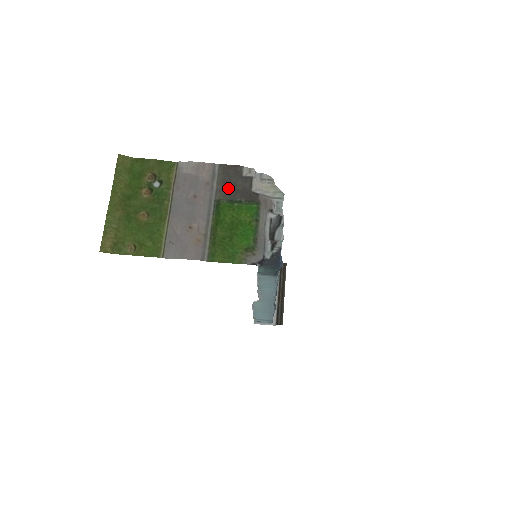
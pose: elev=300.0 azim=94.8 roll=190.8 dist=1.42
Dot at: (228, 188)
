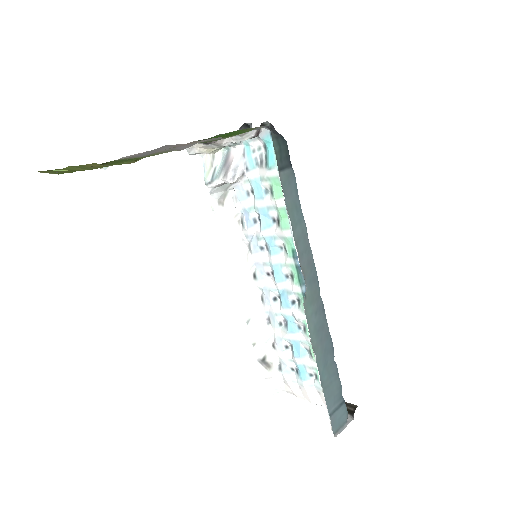
Dot at: occluded
